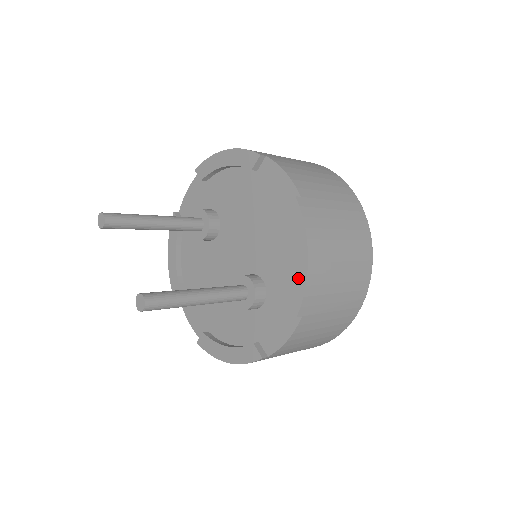
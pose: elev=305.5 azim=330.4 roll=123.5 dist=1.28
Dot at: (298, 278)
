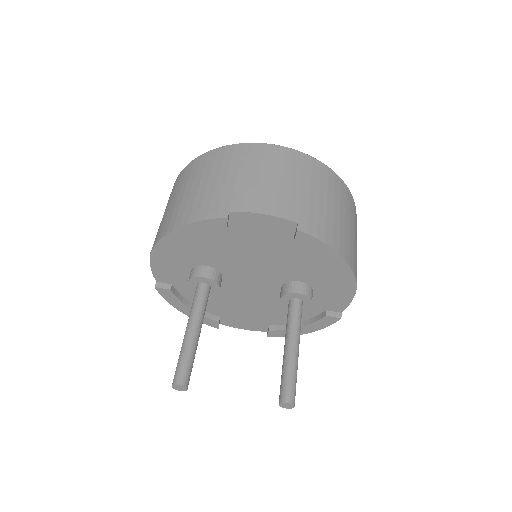
Dot at: (342, 271)
